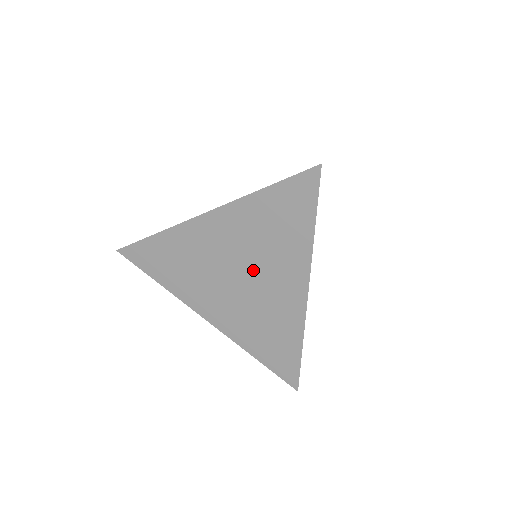
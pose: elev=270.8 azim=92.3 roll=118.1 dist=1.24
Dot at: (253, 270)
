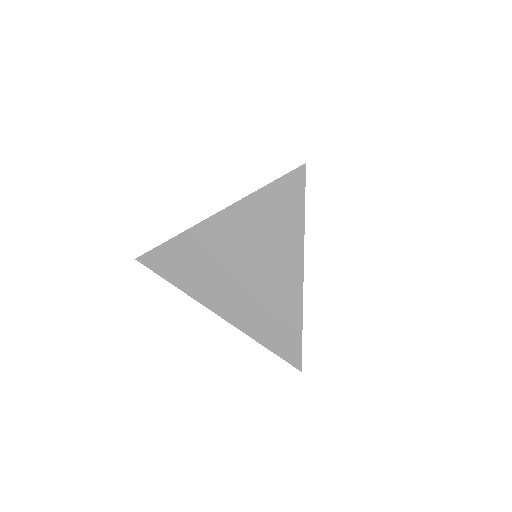
Dot at: (255, 261)
